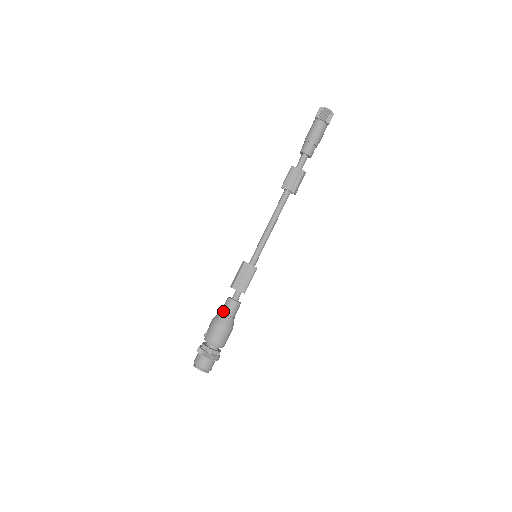
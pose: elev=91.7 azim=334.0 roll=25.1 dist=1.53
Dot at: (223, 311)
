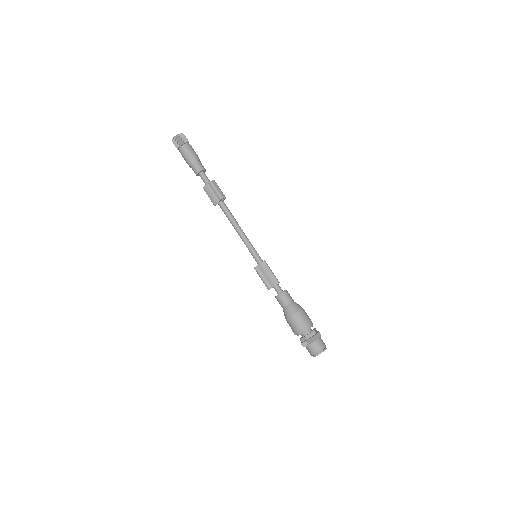
Dot at: (283, 308)
